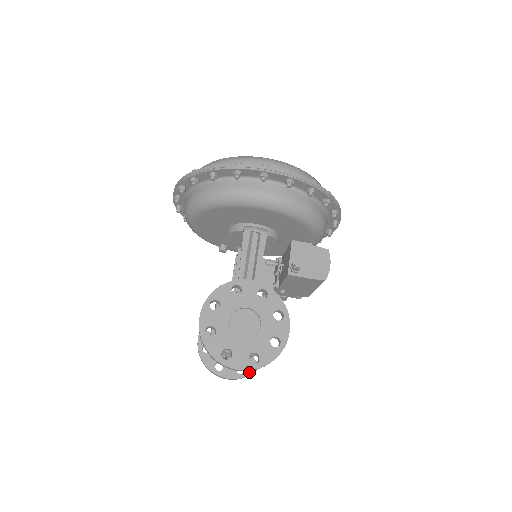
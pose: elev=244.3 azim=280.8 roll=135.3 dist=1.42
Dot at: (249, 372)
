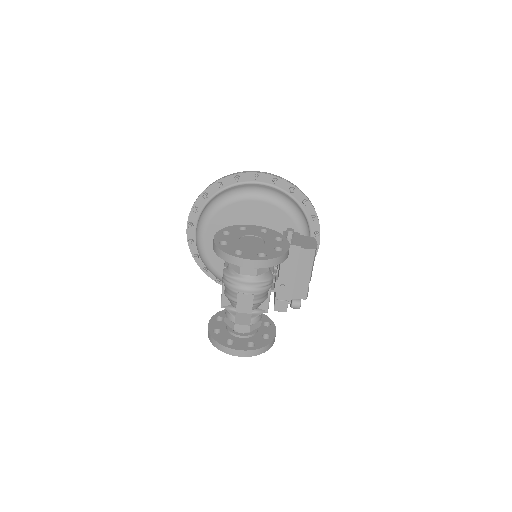
Dot at: (259, 346)
